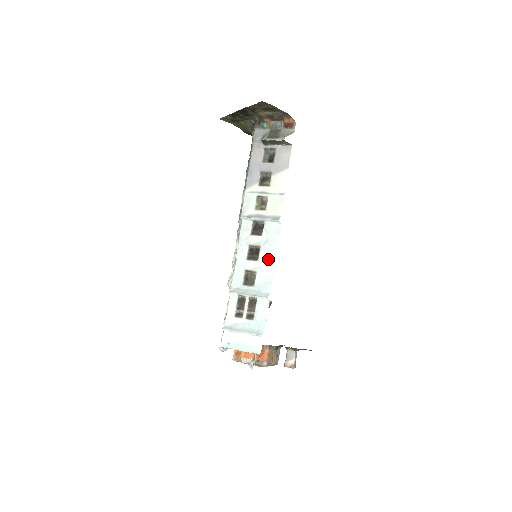
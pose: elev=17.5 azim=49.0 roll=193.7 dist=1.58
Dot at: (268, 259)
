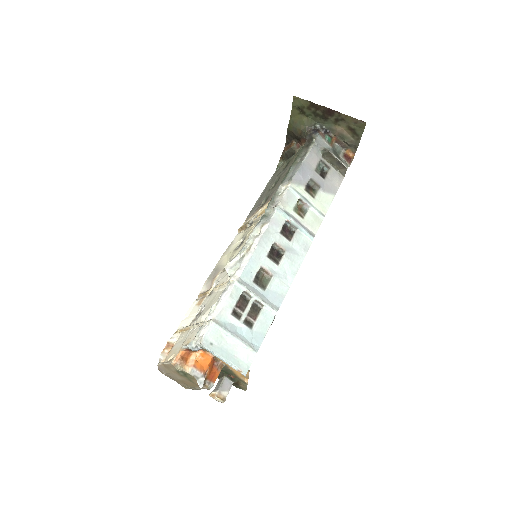
Dot at: (289, 270)
